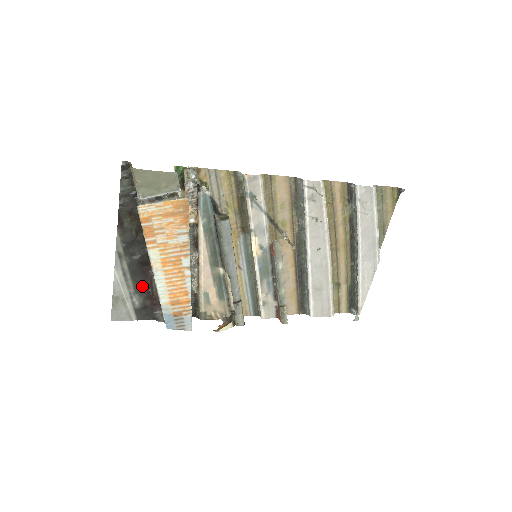
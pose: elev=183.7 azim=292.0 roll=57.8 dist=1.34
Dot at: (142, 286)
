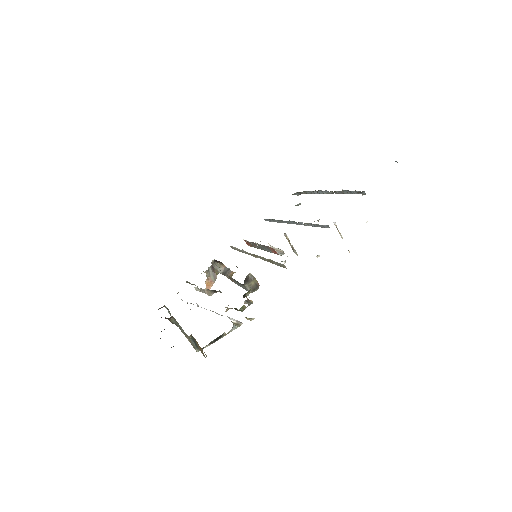
Dot at: occluded
